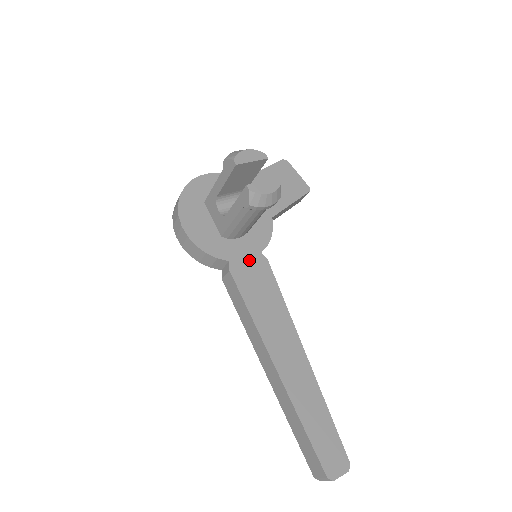
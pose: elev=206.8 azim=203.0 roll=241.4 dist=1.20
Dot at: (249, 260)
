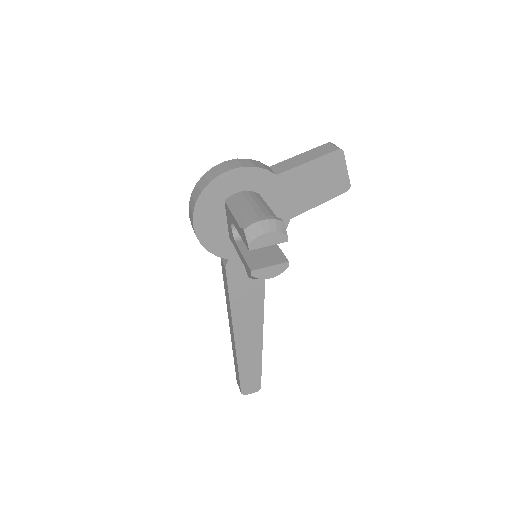
Dot at: occluded
